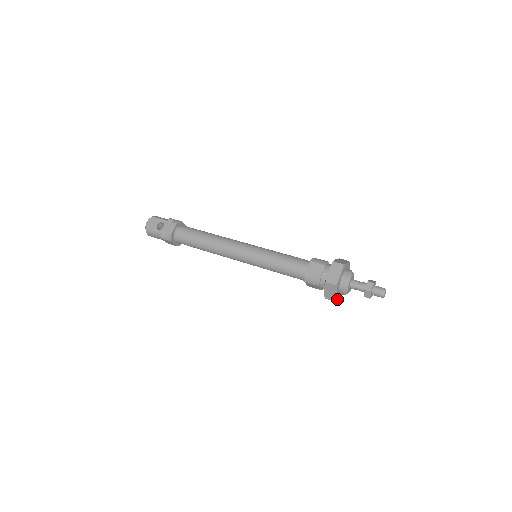
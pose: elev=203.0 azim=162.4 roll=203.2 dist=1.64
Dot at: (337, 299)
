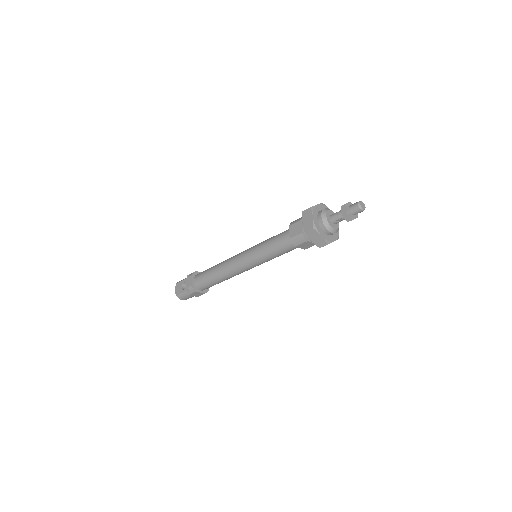
Dot at: (330, 241)
